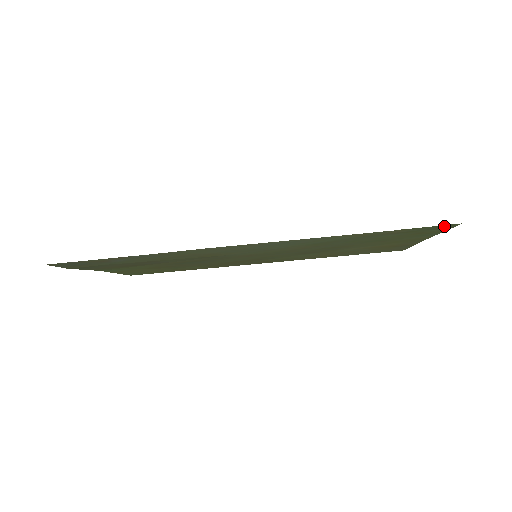
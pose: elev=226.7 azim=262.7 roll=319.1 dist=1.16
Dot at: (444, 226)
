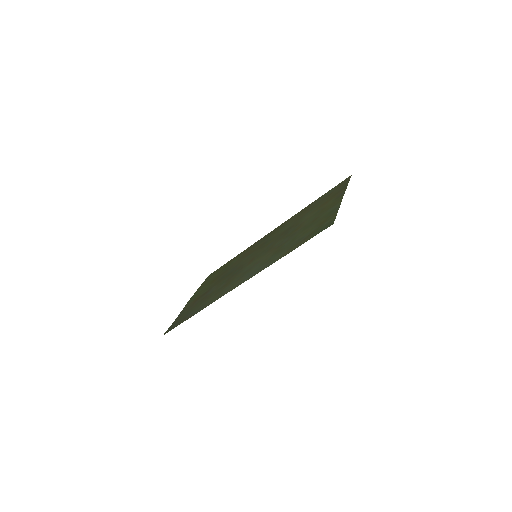
Dot at: (327, 226)
